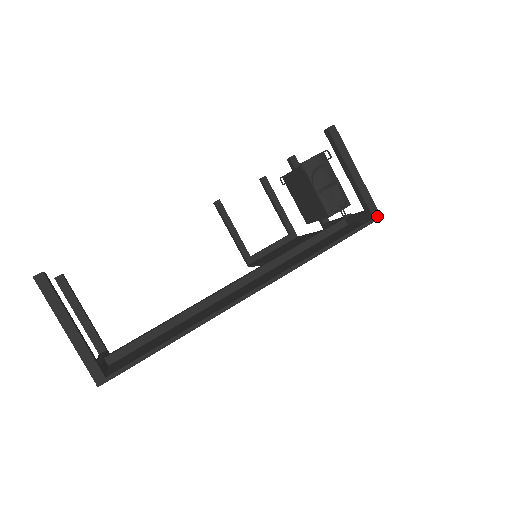
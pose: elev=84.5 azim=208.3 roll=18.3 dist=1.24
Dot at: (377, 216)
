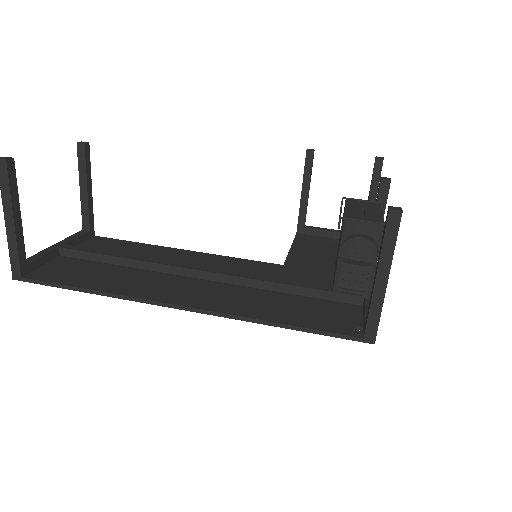
Dot at: (370, 339)
